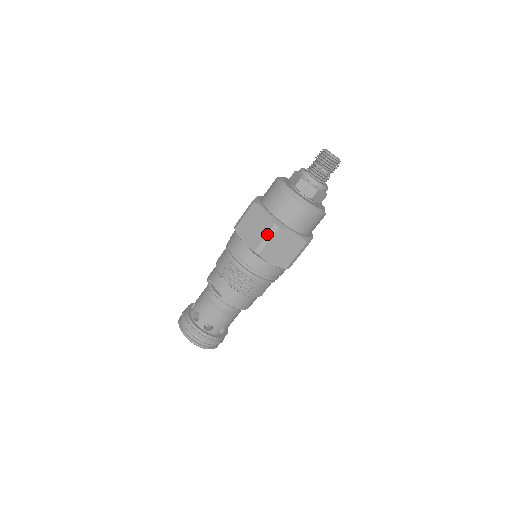
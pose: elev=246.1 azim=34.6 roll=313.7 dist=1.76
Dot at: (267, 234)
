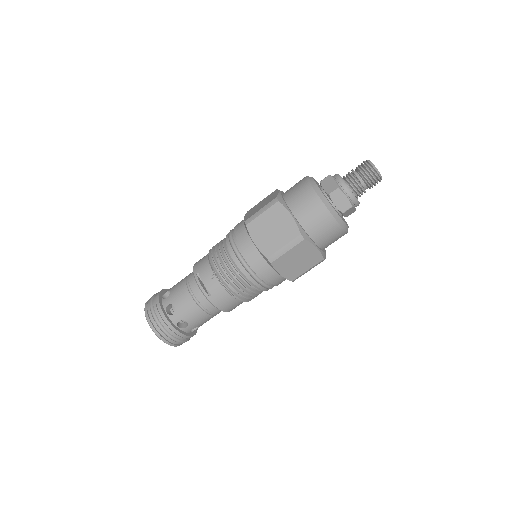
Dot at: (288, 243)
